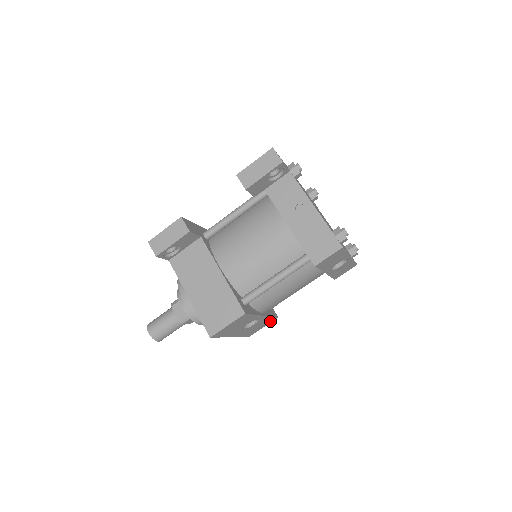
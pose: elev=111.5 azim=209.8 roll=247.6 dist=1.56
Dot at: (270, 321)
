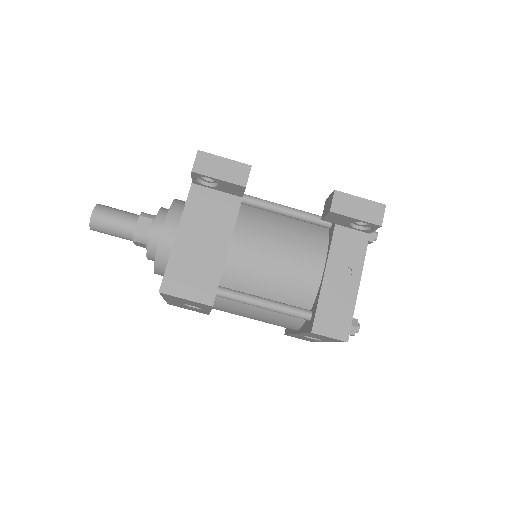
Dot at: (201, 312)
